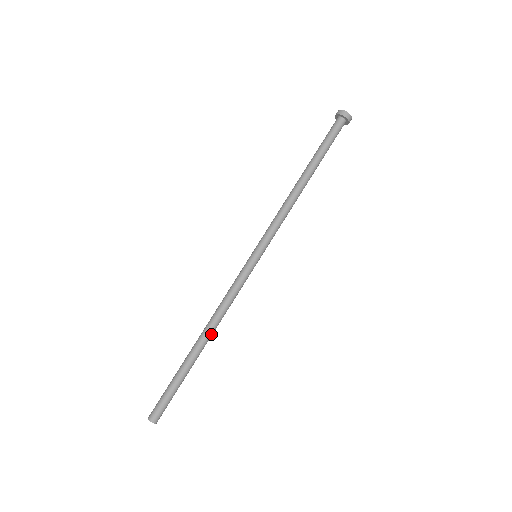
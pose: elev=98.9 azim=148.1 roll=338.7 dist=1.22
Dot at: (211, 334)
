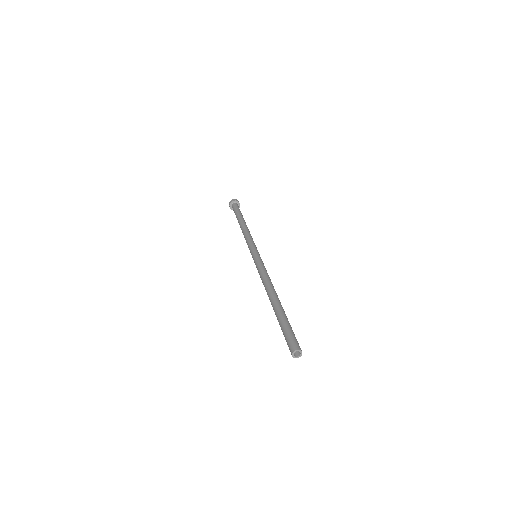
Dot at: occluded
